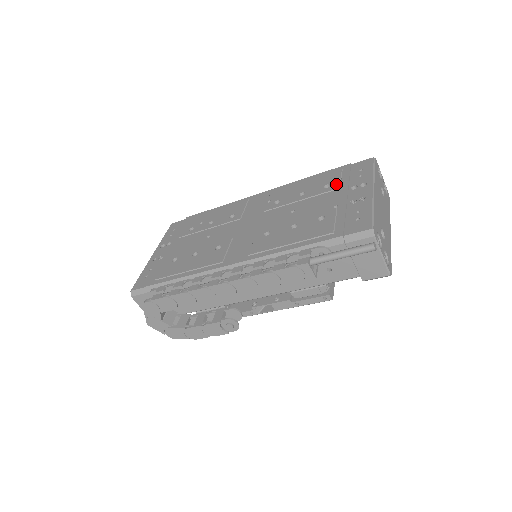
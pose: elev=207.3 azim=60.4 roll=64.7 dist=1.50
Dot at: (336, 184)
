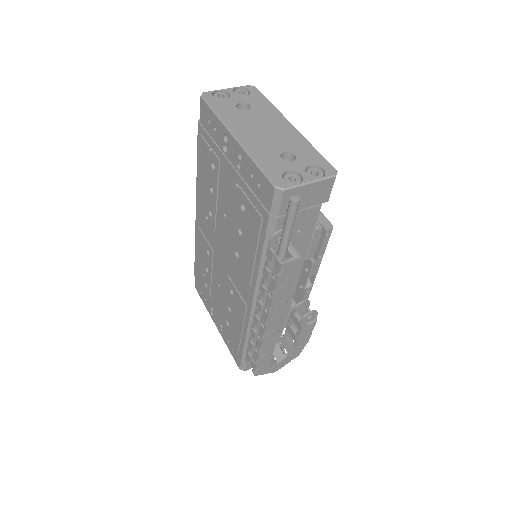
Dot at: (214, 158)
